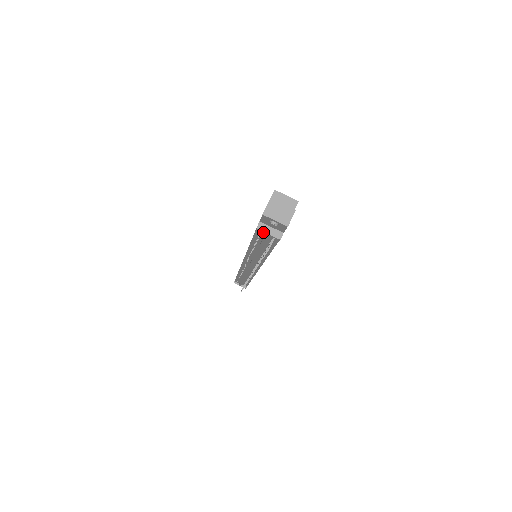
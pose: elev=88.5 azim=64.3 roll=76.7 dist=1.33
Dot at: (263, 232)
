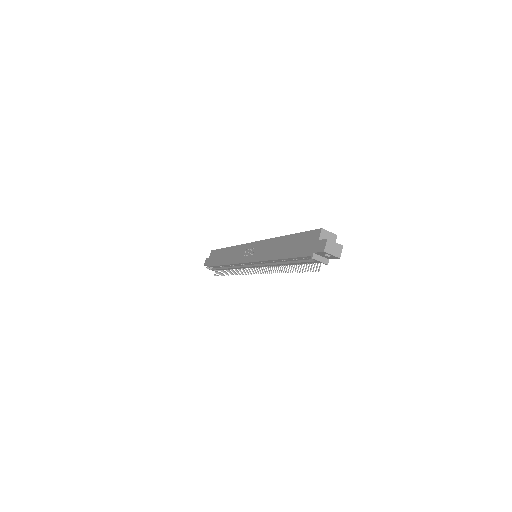
Dot at: (316, 260)
